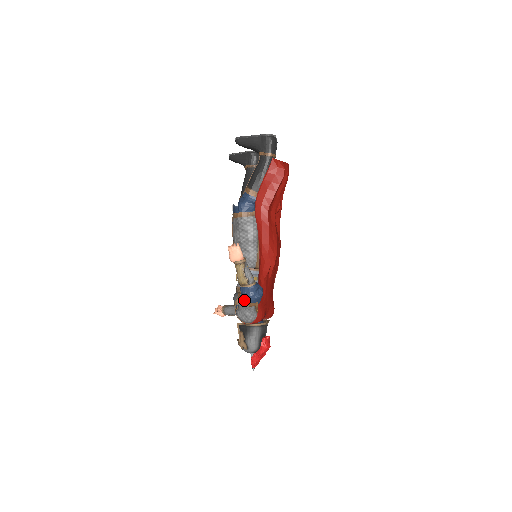
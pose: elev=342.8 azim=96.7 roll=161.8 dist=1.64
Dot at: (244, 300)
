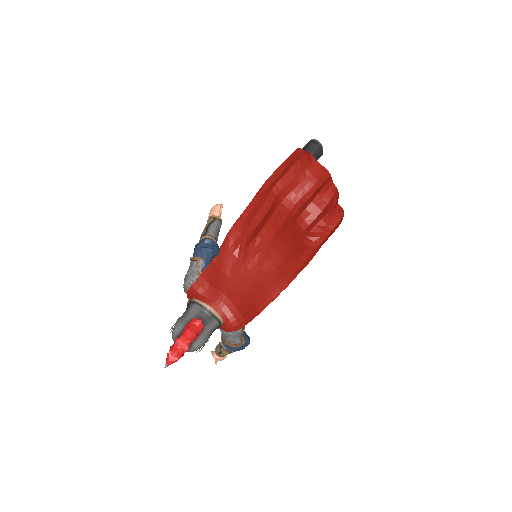
Dot at: (193, 255)
